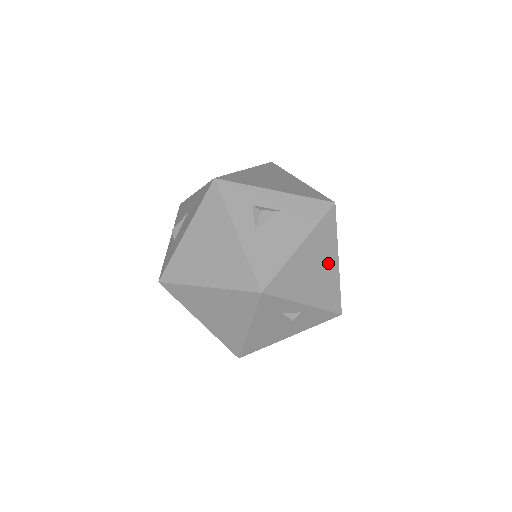
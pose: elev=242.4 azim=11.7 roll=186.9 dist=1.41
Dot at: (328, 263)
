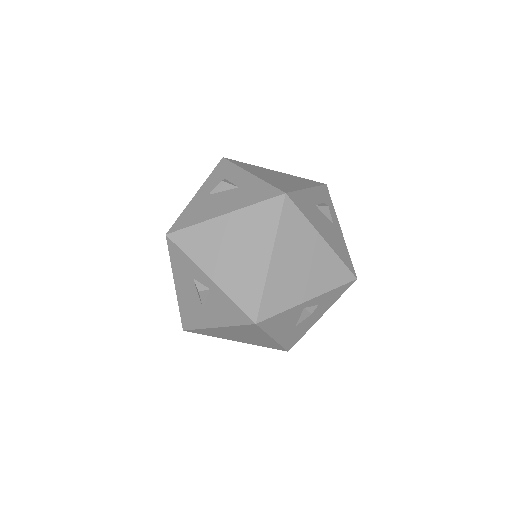
Dot at: (255, 252)
